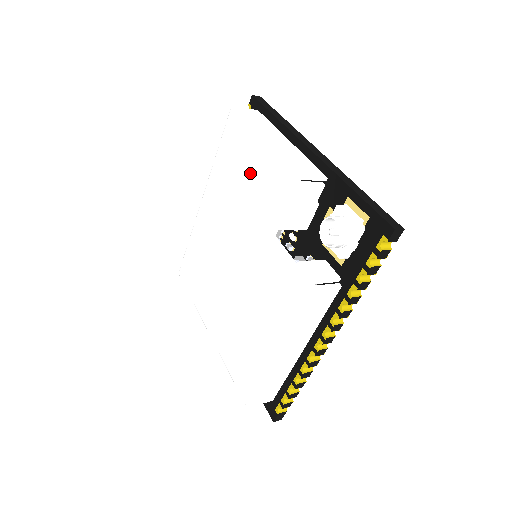
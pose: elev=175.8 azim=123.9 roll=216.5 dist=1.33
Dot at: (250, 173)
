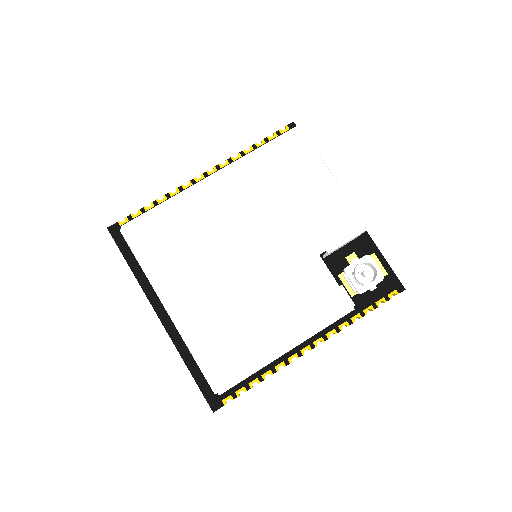
Dot at: (306, 192)
